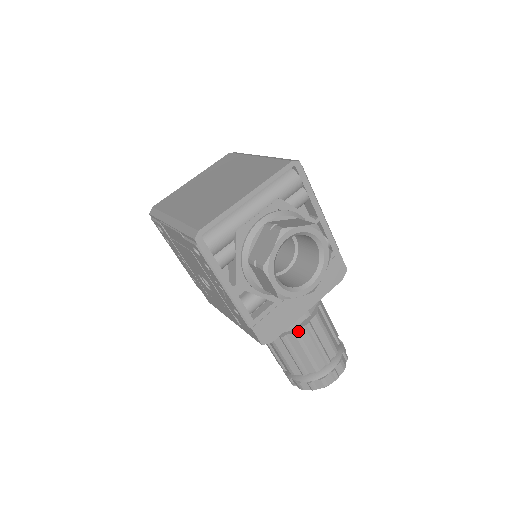
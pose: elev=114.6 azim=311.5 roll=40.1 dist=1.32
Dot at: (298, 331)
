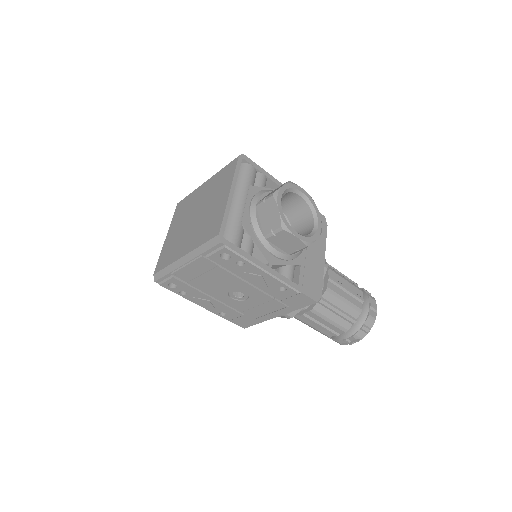
Dot at: (327, 287)
